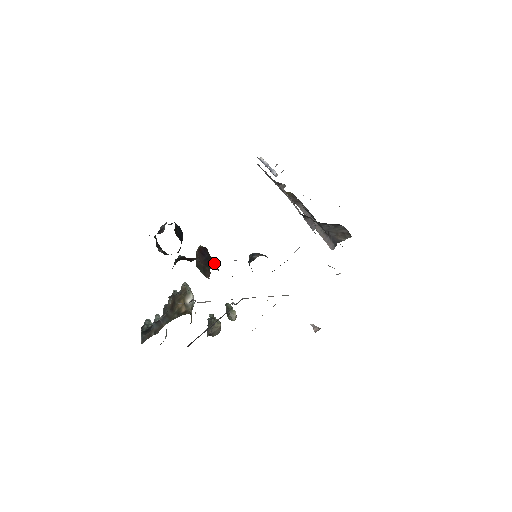
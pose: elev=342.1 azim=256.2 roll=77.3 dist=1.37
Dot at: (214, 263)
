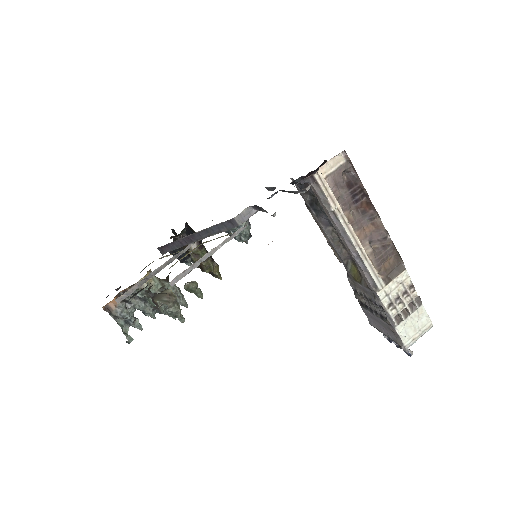
Dot at: occluded
